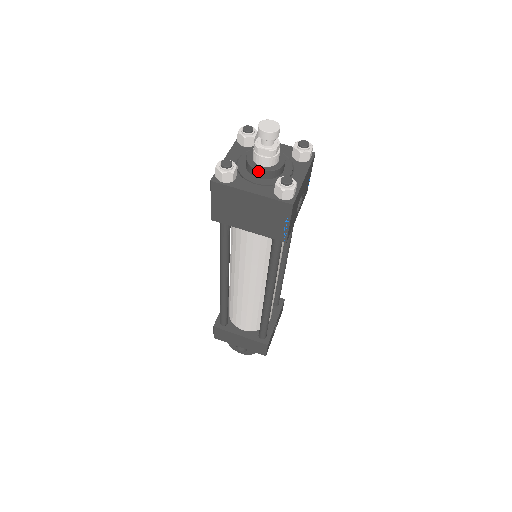
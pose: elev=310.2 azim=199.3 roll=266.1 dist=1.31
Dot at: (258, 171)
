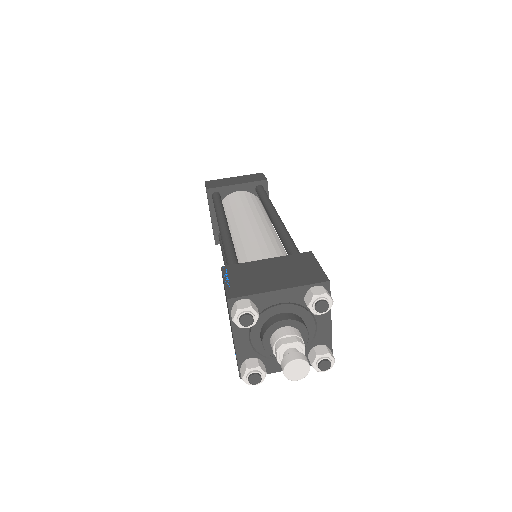
Dot at: (262, 341)
